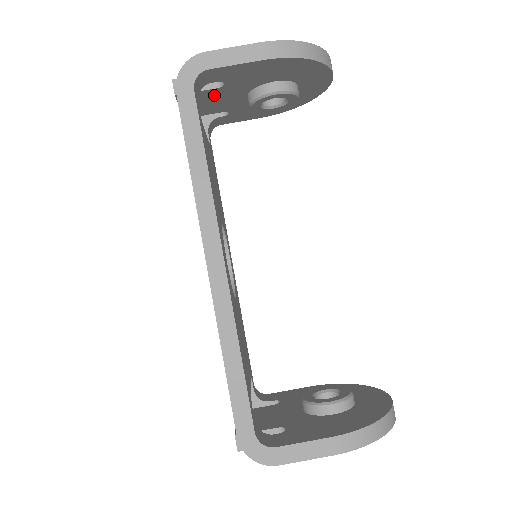
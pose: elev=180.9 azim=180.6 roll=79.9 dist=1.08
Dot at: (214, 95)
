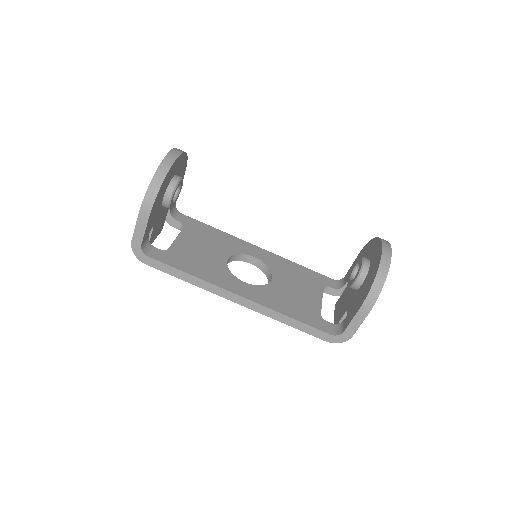
Dot at: (156, 227)
